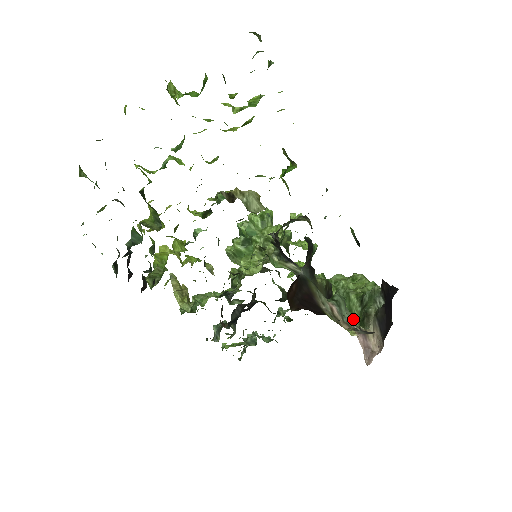
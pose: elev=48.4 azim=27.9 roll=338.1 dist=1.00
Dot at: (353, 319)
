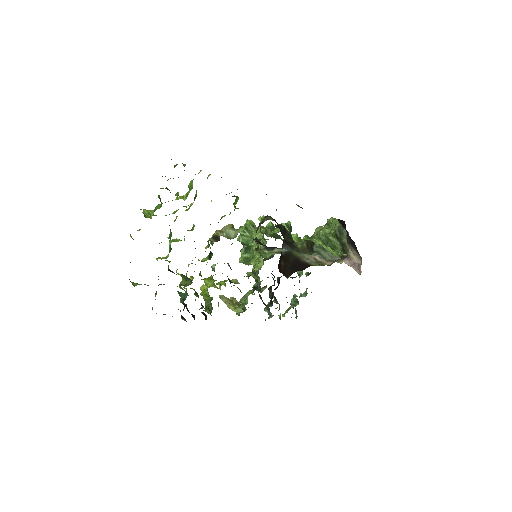
Dot at: (338, 252)
